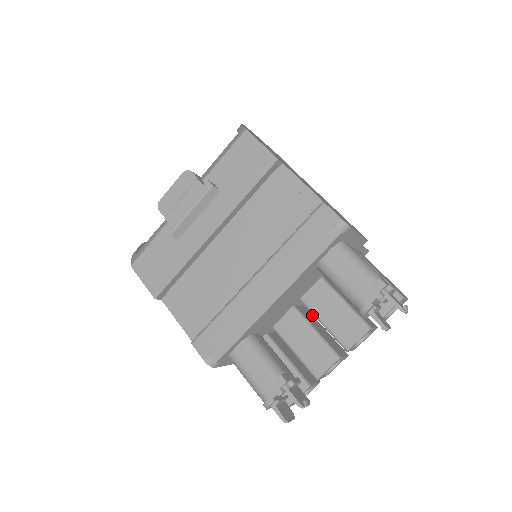
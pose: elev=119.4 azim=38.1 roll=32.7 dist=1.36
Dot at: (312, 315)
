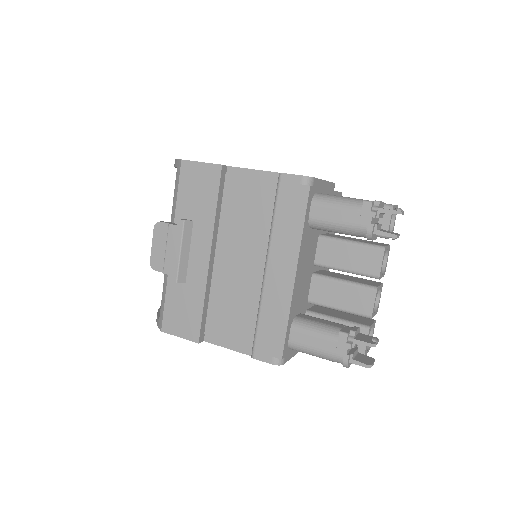
Dot at: (332, 272)
